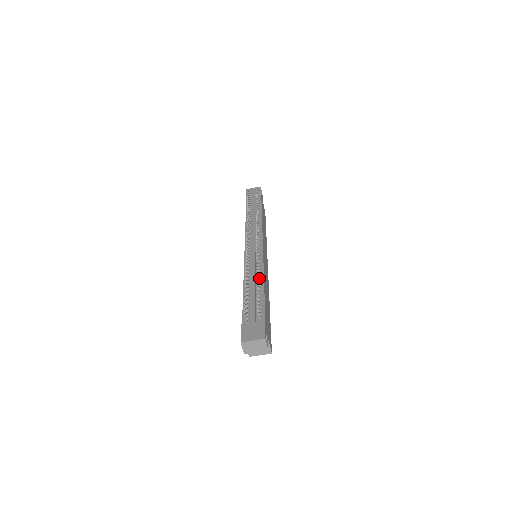
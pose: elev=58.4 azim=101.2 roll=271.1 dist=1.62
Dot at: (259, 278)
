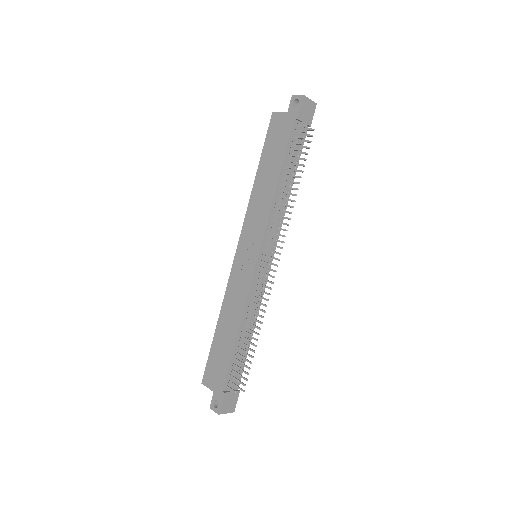
Dot at: (253, 326)
